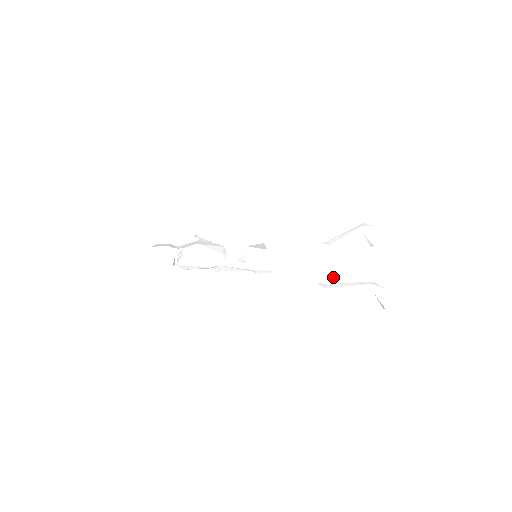
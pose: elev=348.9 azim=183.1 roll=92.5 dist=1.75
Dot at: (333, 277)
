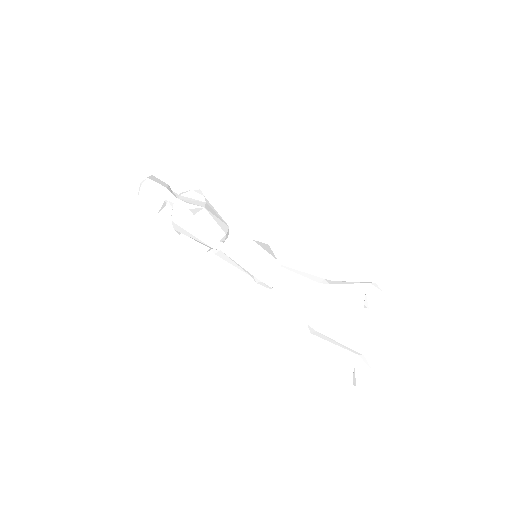
Dot at: (327, 328)
